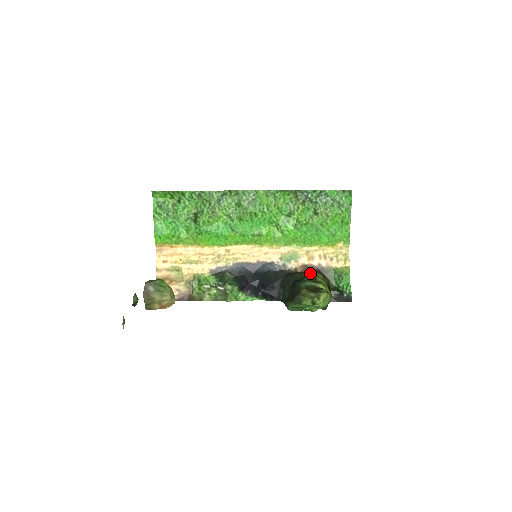
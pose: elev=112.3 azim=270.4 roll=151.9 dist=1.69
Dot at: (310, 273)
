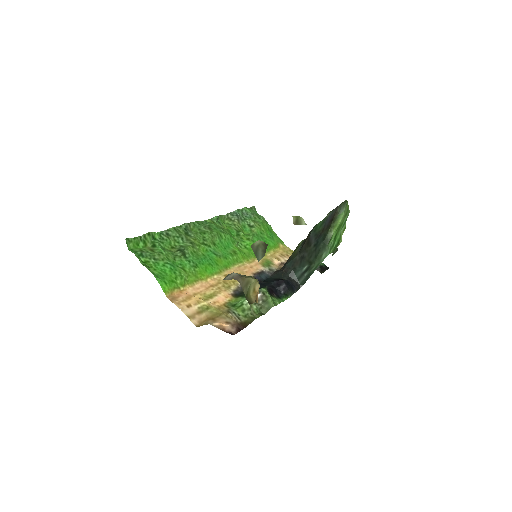
Dot at: (301, 241)
